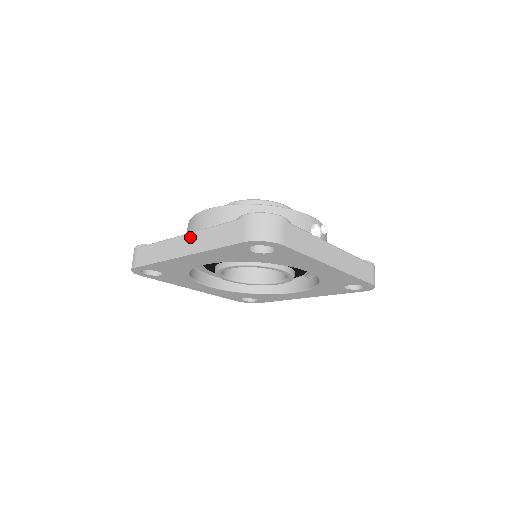
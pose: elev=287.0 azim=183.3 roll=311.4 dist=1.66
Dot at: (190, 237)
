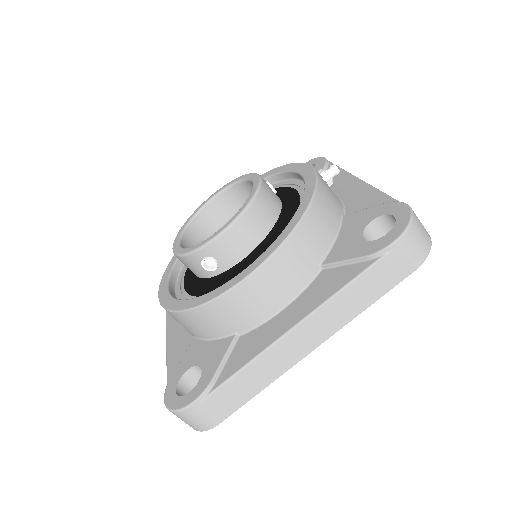
Dot at: (309, 324)
